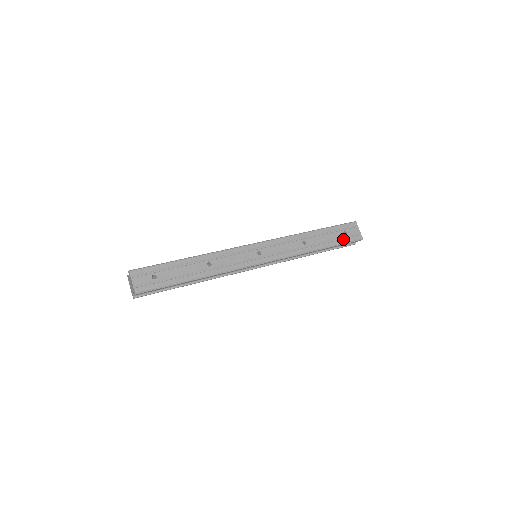
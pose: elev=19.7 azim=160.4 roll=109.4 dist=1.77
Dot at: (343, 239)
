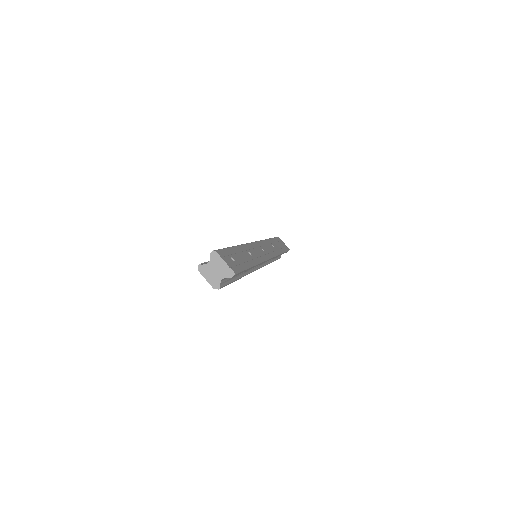
Dot at: (284, 248)
